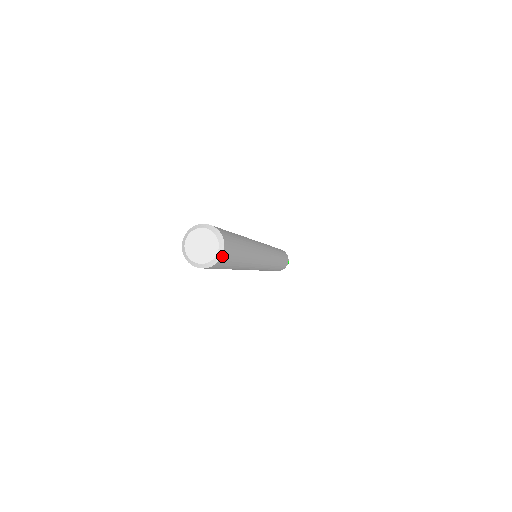
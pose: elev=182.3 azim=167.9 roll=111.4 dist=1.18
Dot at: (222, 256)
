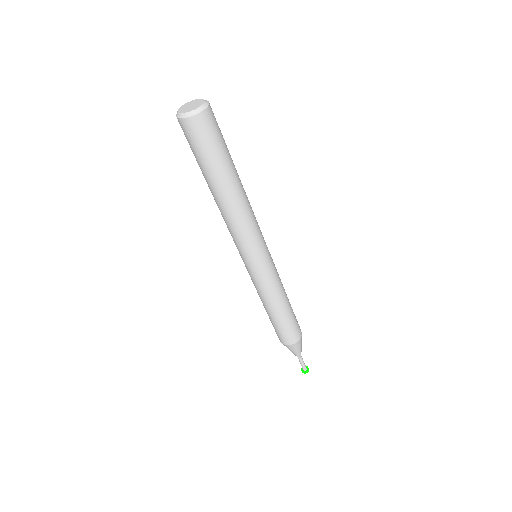
Dot at: (205, 111)
